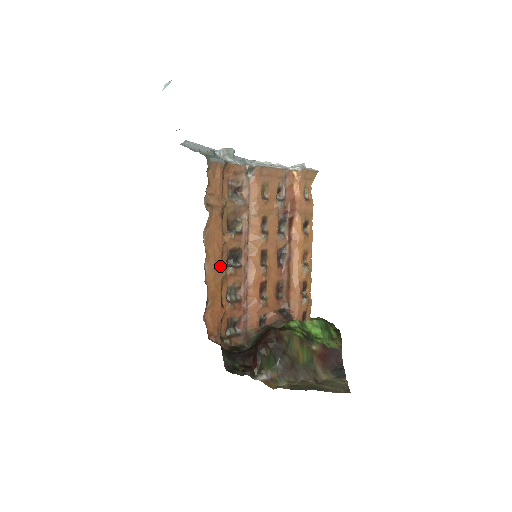
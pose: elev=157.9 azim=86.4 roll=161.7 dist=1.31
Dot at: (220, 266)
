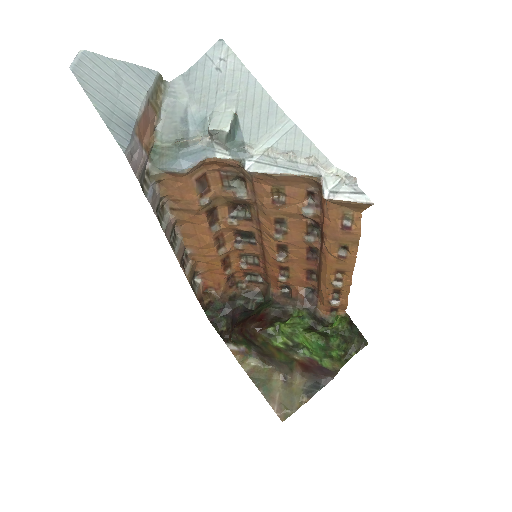
Dot at: (212, 249)
